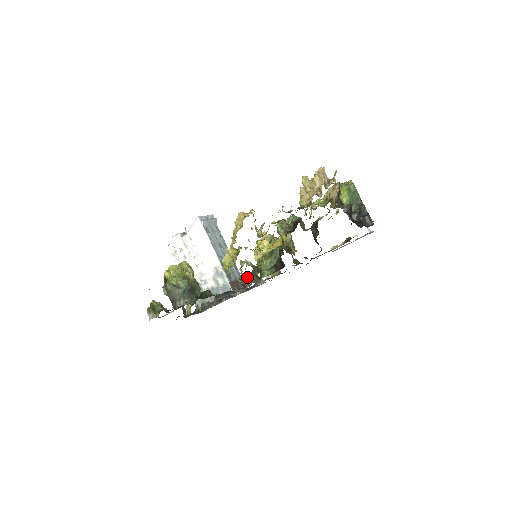
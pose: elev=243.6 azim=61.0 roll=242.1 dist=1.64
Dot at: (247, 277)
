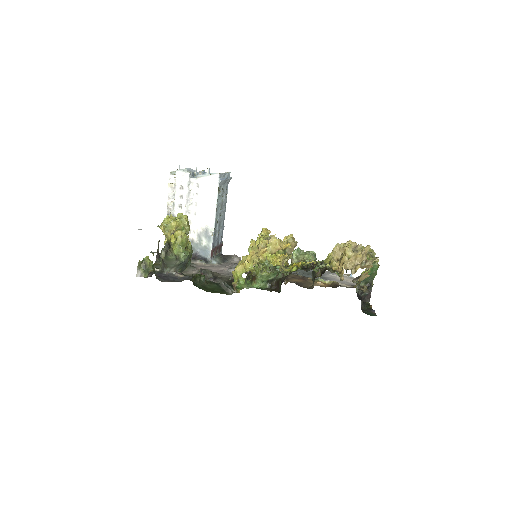
Dot at: (242, 278)
